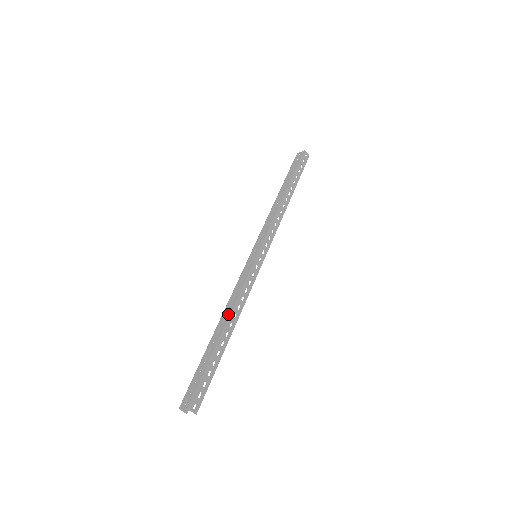
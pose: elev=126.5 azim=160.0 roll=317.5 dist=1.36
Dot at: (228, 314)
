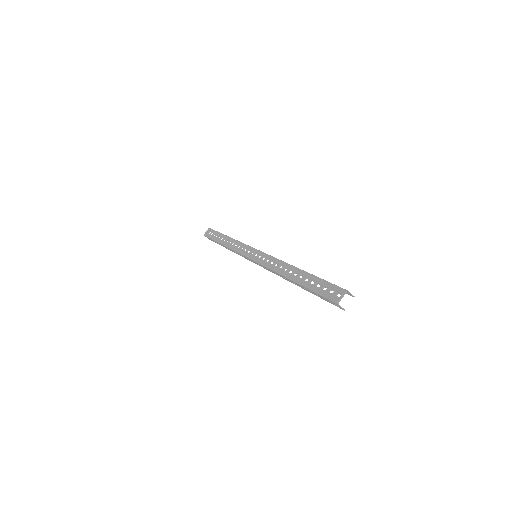
Dot at: (288, 267)
